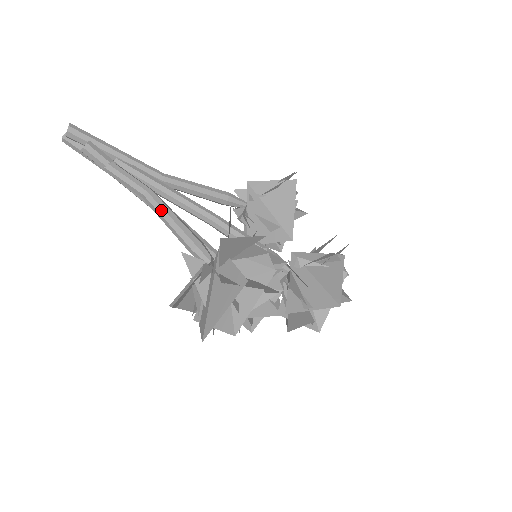
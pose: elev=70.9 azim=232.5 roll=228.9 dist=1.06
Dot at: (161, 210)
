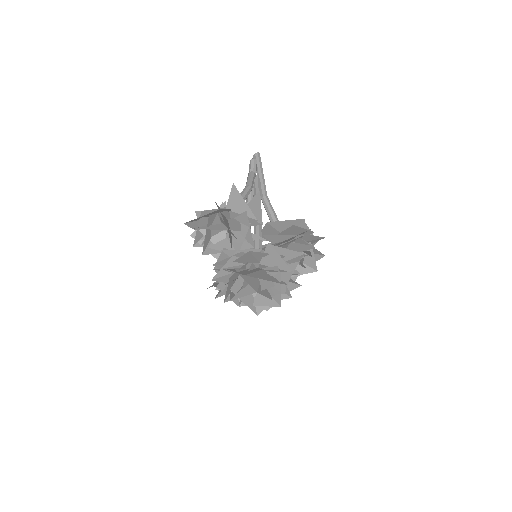
Dot at: (243, 192)
